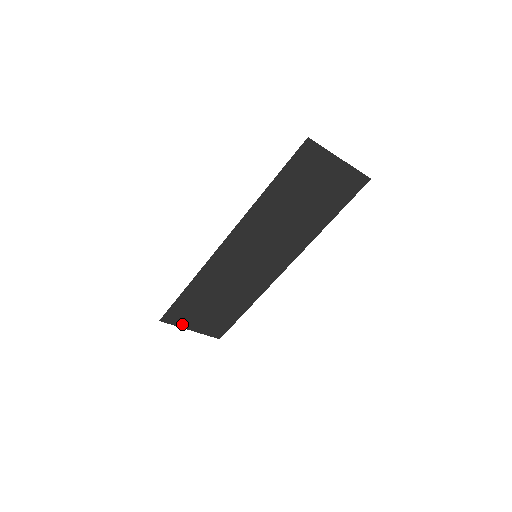
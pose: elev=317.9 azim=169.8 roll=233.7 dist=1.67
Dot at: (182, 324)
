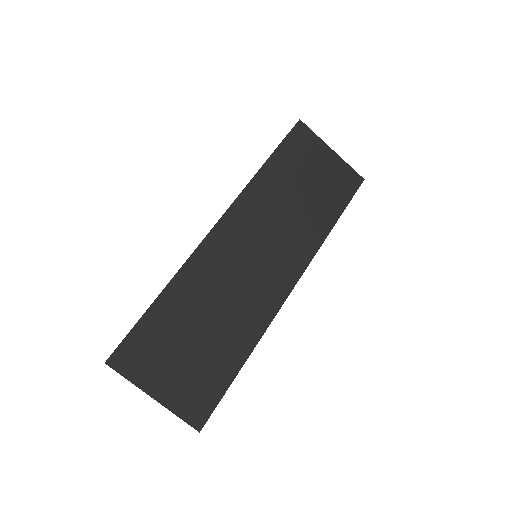
Dot at: (141, 379)
